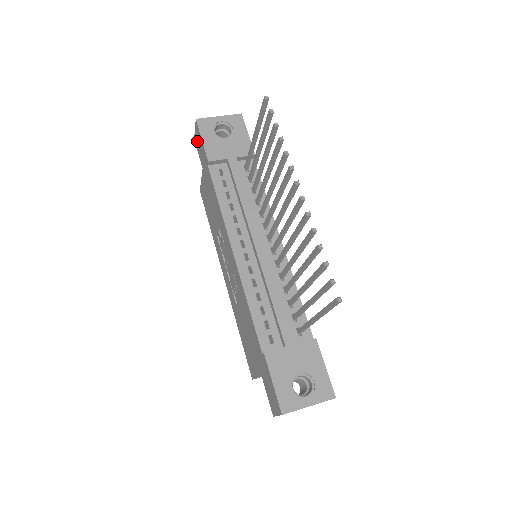
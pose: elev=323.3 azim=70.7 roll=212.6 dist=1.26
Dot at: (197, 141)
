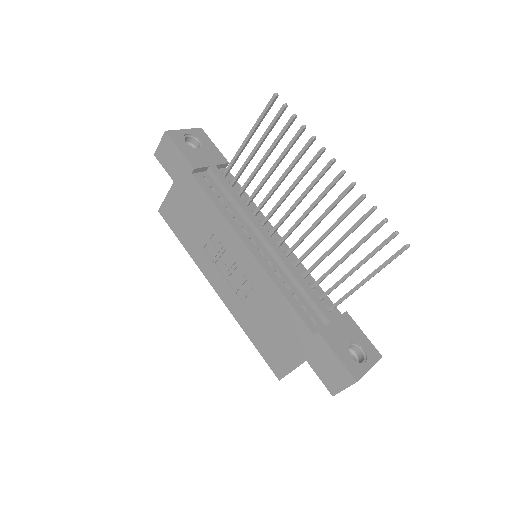
Dot at: (164, 155)
